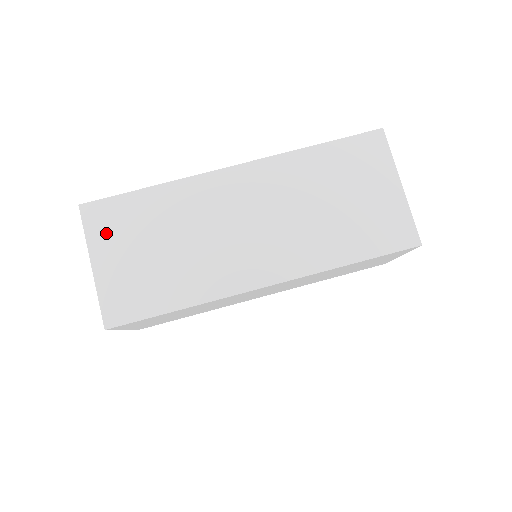
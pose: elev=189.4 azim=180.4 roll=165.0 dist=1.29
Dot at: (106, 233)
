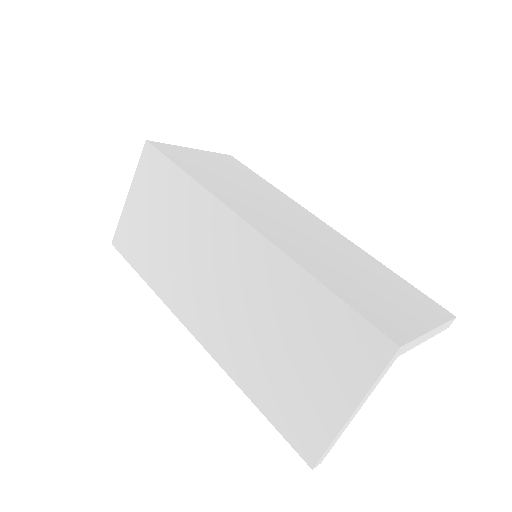
Dot at: (221, 159)
